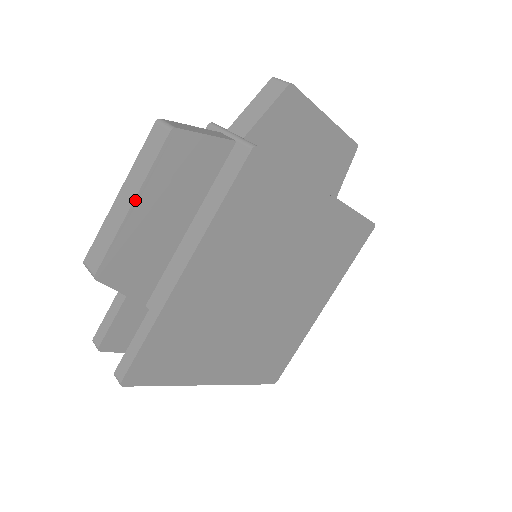
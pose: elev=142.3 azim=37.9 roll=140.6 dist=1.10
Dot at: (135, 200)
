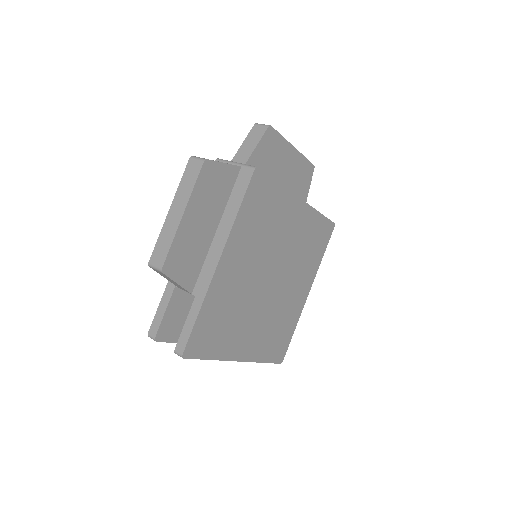
Dot at: (185, 211)
